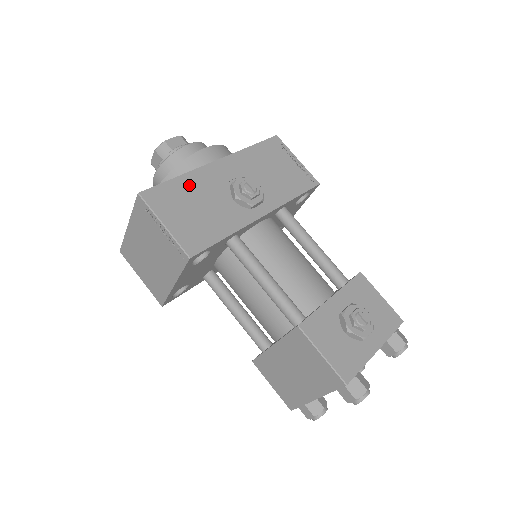
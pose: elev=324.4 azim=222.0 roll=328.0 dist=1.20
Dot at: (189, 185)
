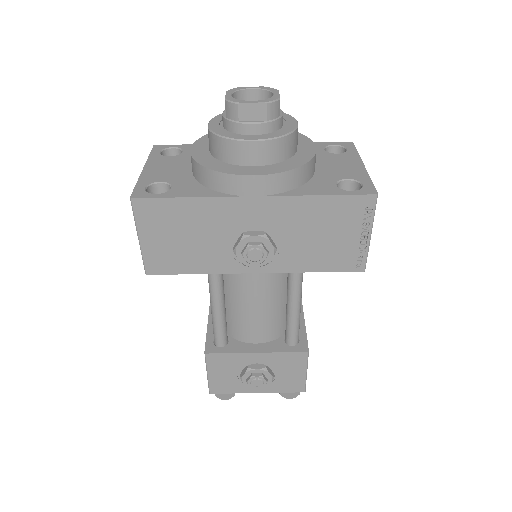
Dot at: (195, 212)
